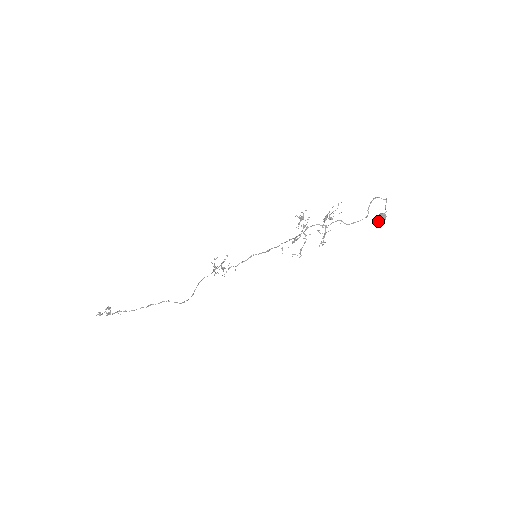
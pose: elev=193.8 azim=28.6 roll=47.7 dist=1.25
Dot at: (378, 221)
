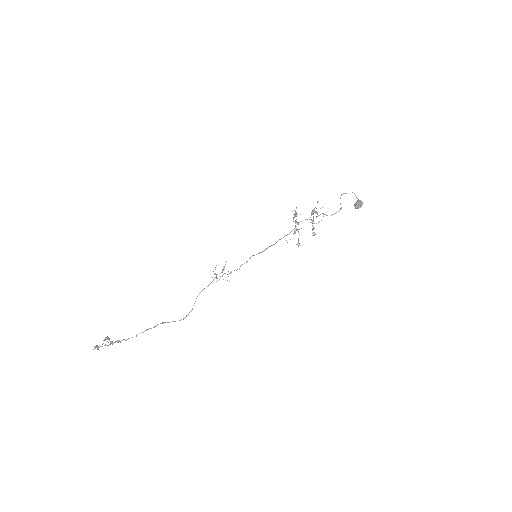
Dot at: (358, 206)
